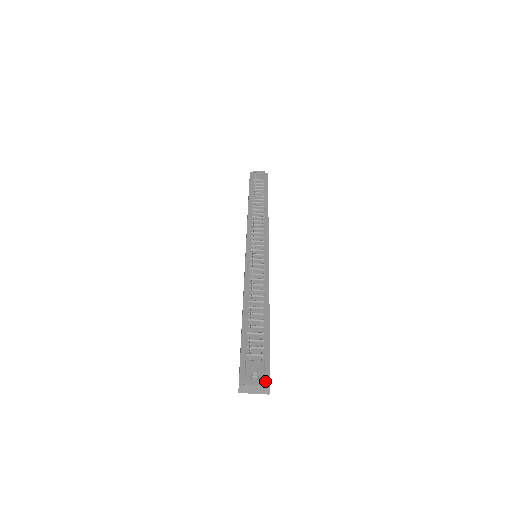
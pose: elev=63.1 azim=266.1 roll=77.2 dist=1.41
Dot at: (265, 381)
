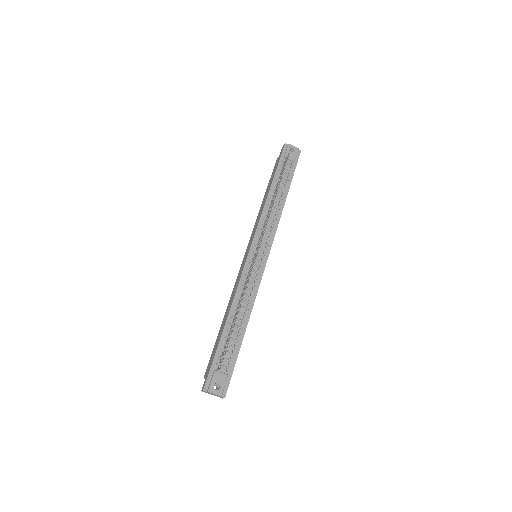
Dot at: (223, 392)
